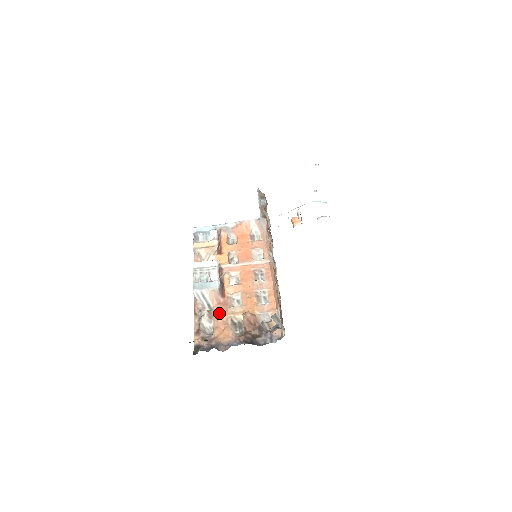
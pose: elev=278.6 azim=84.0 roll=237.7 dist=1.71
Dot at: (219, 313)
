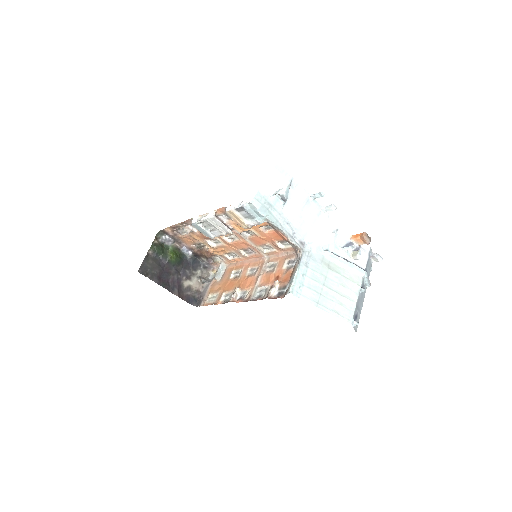
Dot at: (197, 236)
